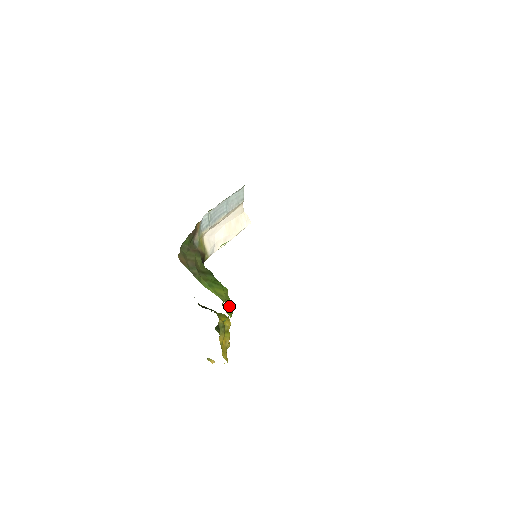
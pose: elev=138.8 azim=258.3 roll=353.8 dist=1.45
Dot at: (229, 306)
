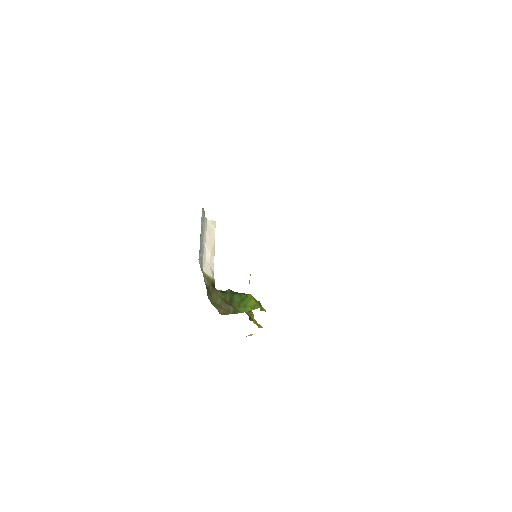
Dot at: occluded
